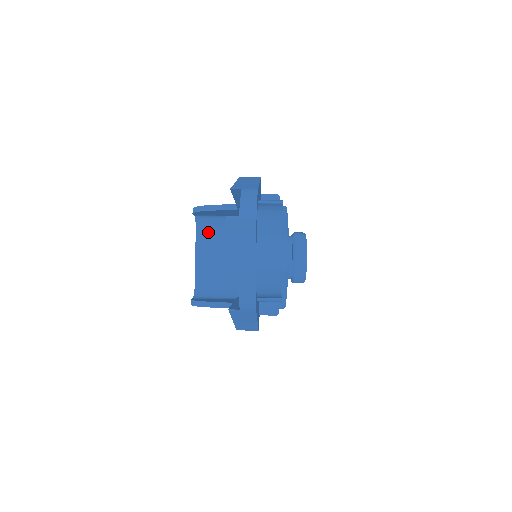
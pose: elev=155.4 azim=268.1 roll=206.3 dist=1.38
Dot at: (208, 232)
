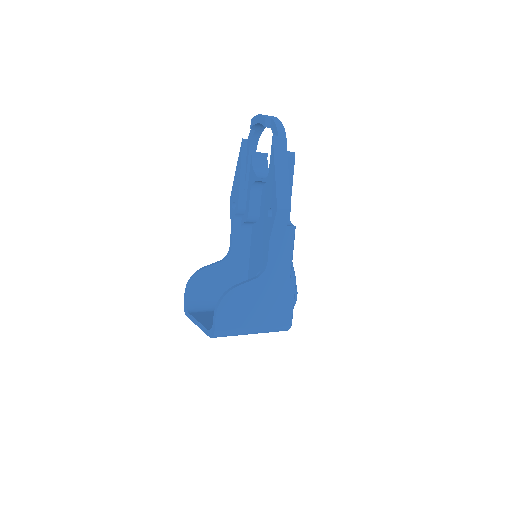
Dot at: (200, 313)
